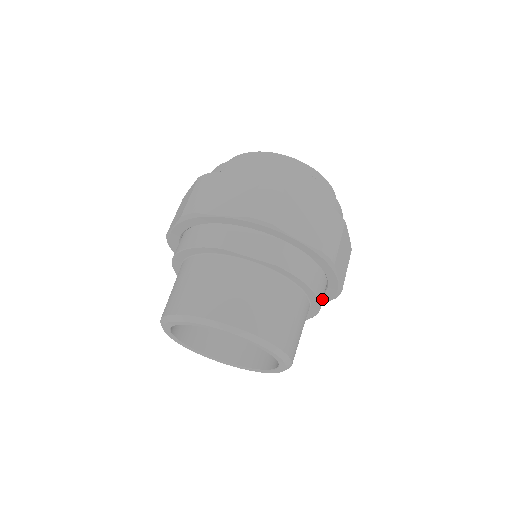
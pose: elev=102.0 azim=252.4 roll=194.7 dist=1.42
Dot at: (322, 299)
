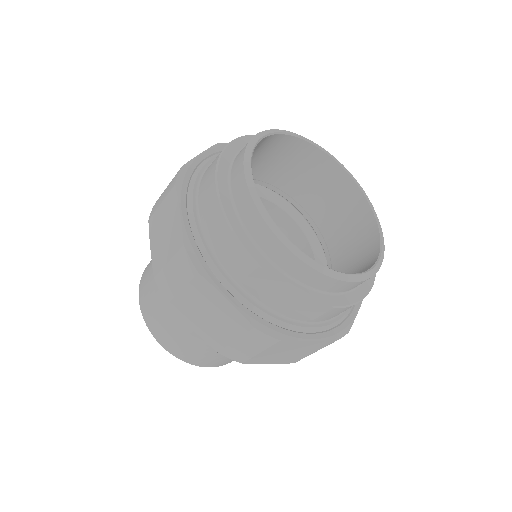
Dot at: occluded
